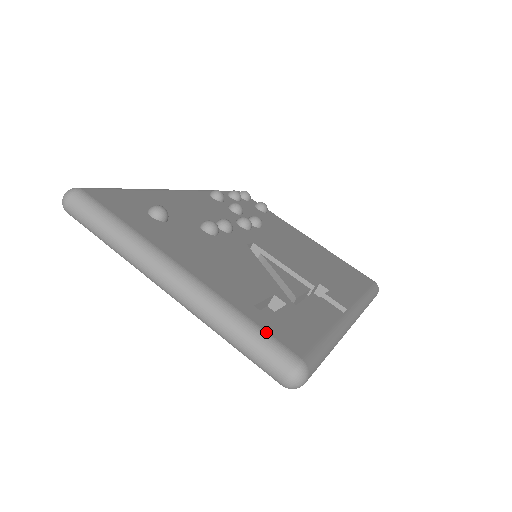
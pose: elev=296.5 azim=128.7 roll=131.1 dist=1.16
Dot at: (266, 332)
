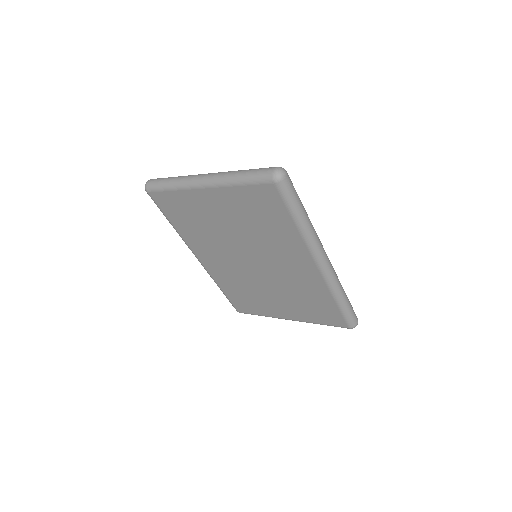
Dot at: occluded
